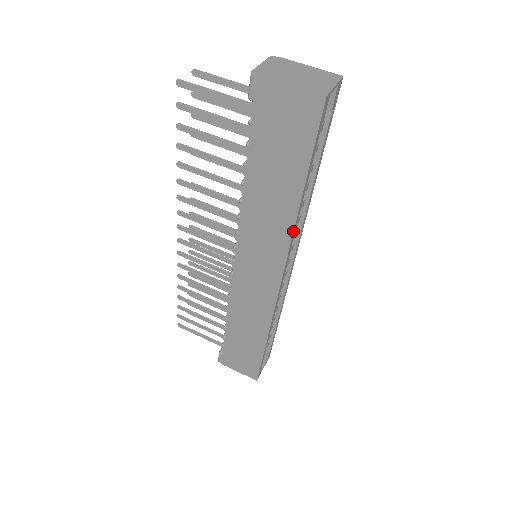
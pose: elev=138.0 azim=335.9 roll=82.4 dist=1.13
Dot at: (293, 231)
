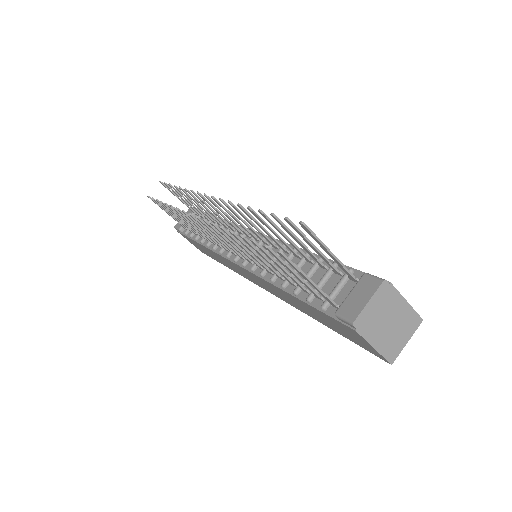
Dot at: occluded
